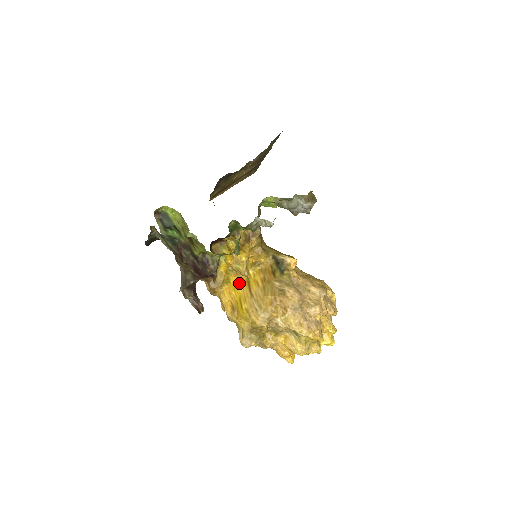
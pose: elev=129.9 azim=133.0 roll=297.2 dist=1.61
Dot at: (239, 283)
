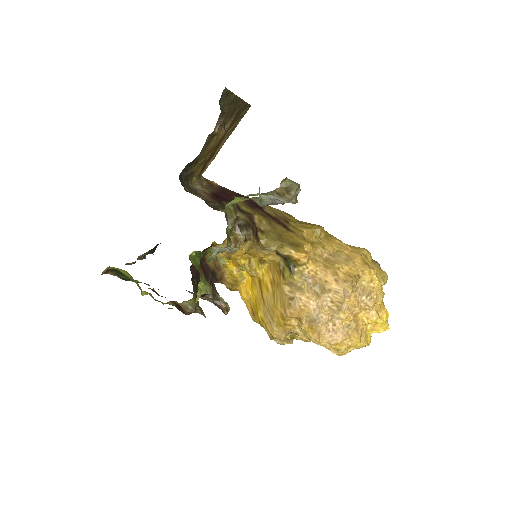
Dot at: (253, 281)
